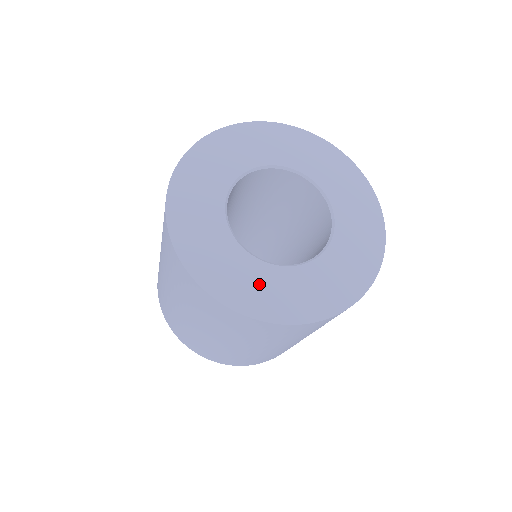
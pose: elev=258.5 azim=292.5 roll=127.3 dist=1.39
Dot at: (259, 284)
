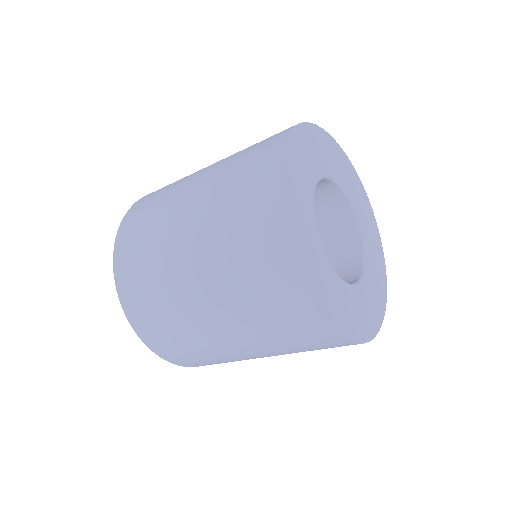
Dot at: (322, 275)
